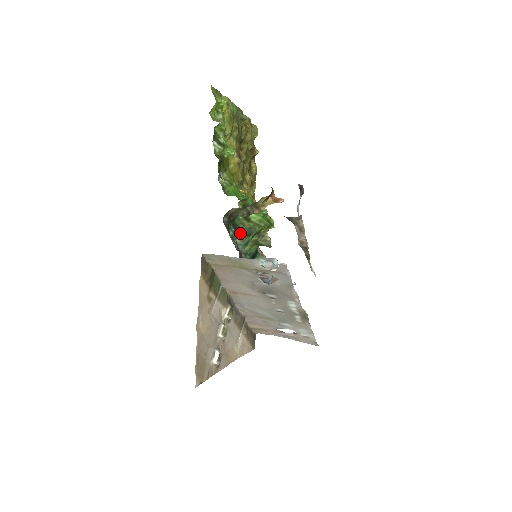
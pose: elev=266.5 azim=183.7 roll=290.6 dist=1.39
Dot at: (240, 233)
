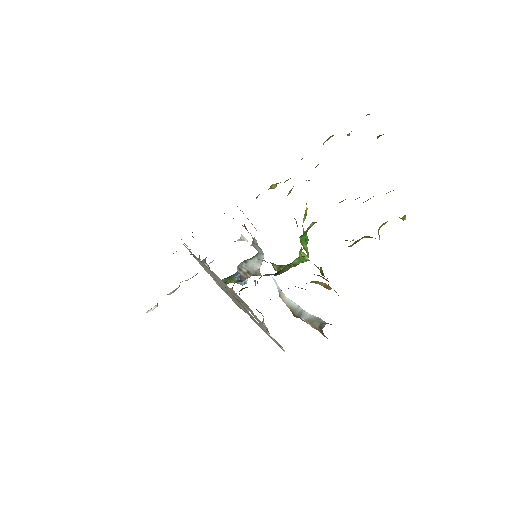
Dot at: (274, 275)
